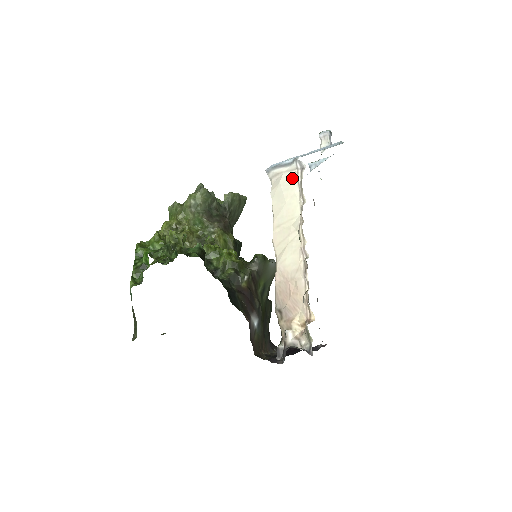
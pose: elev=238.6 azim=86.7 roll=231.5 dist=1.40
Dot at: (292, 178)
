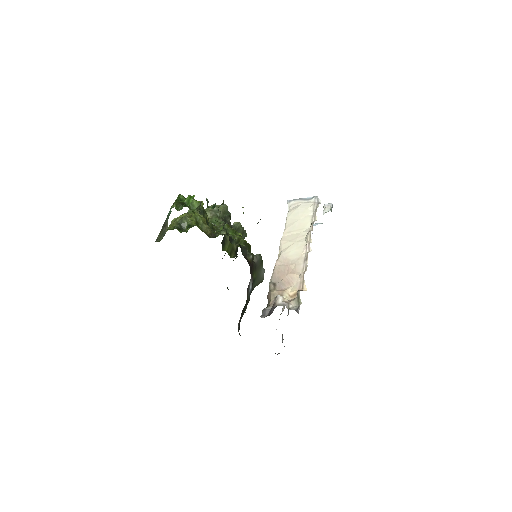
Dot at: (309, 206)
